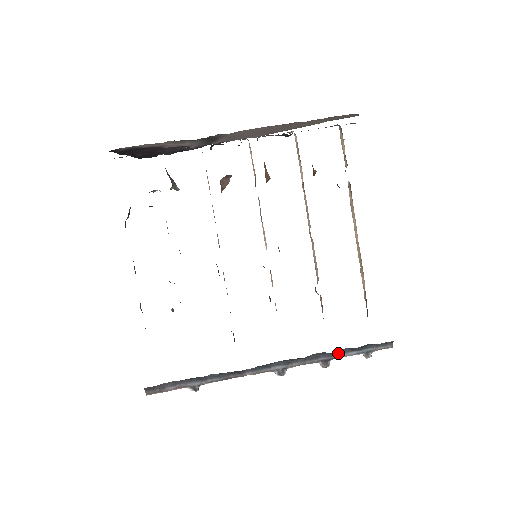
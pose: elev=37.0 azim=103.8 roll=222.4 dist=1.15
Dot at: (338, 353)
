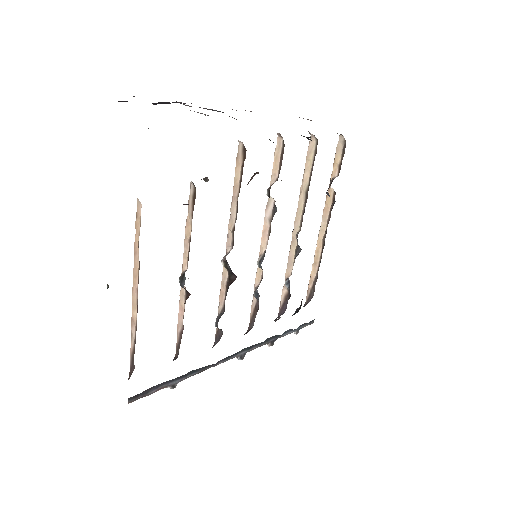
Dot at: (283, 334)
